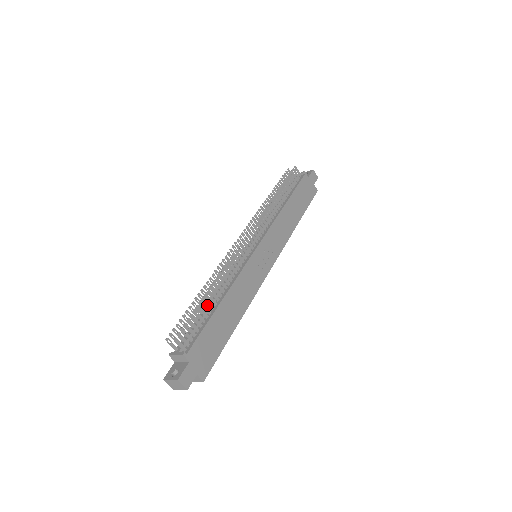
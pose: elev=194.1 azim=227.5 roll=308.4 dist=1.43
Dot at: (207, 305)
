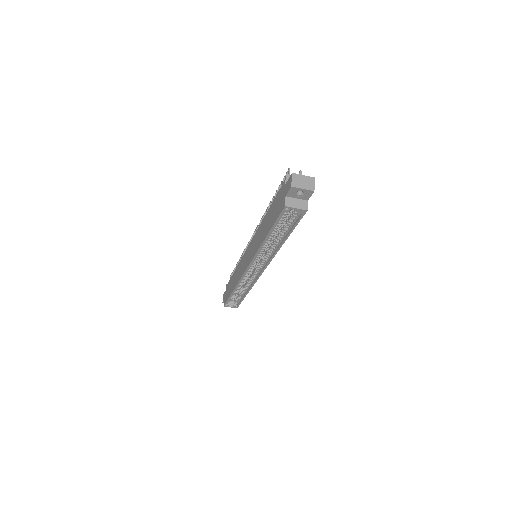
Dot at: occluded
